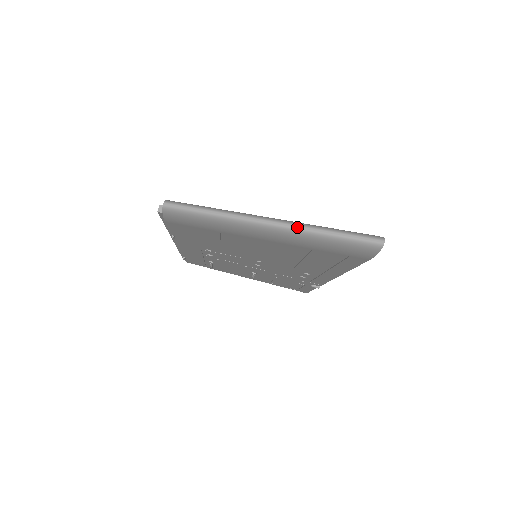
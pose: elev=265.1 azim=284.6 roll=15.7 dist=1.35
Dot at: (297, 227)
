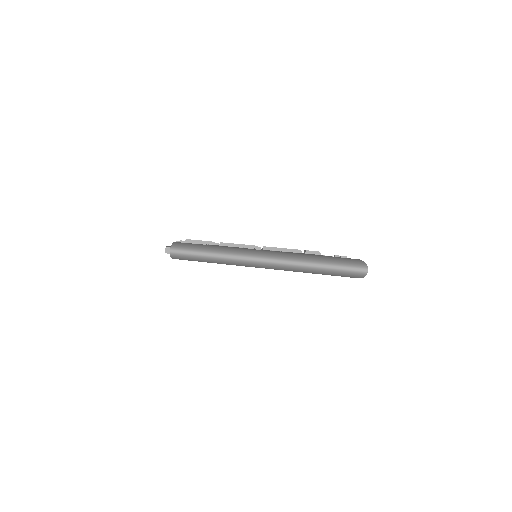
Dot at: (291, 263)
